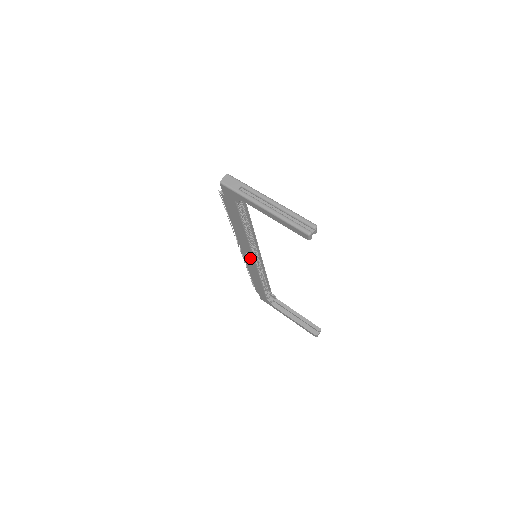
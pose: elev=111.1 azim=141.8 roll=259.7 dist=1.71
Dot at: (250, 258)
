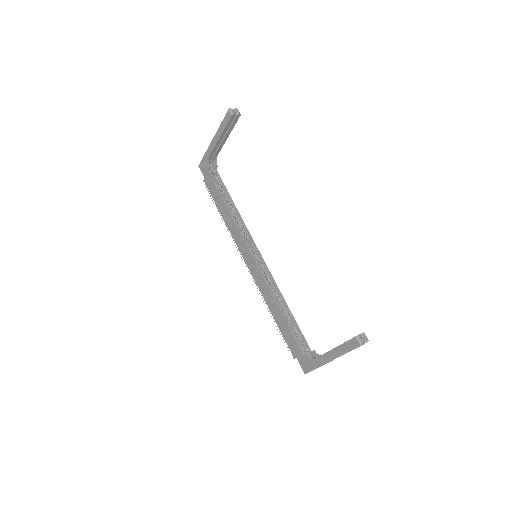
Dot at: (250, 259)
